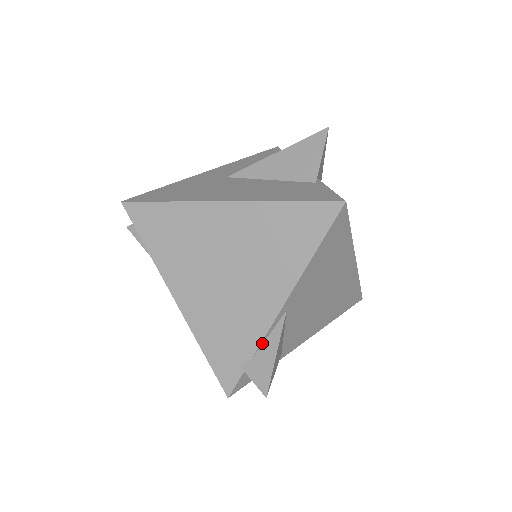
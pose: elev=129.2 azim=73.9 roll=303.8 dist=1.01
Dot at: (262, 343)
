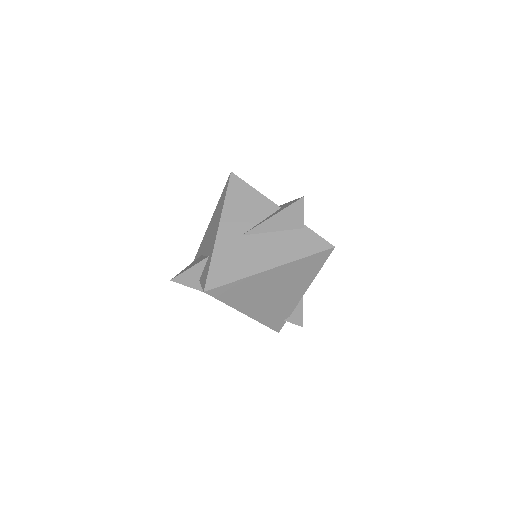
Dot at: (294, 308)
